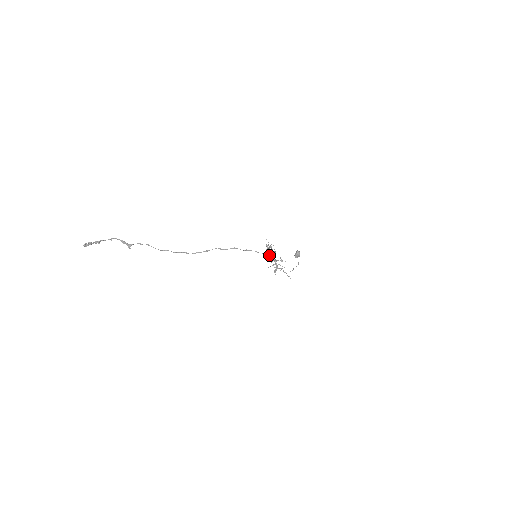
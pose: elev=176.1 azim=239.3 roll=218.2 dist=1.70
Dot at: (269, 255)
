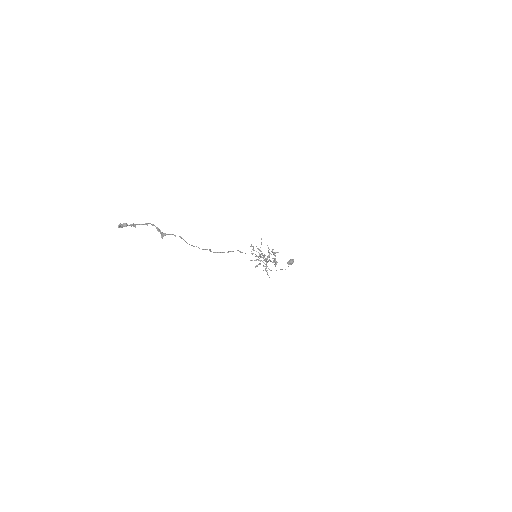
Dot at: occluded
